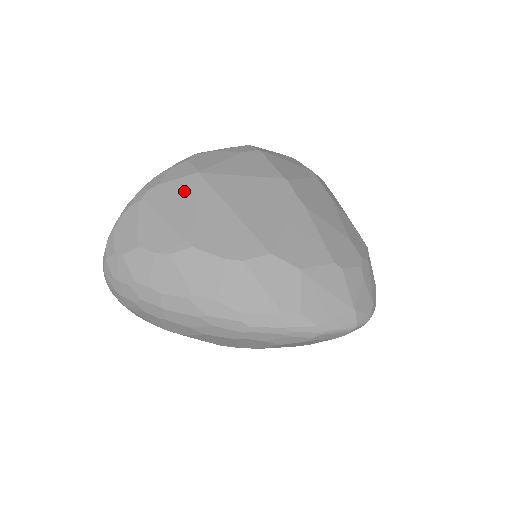
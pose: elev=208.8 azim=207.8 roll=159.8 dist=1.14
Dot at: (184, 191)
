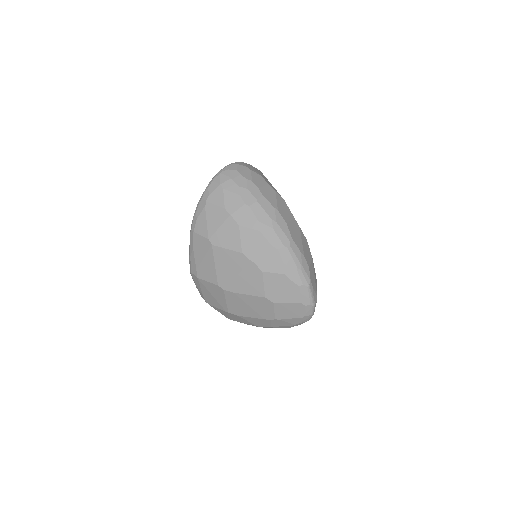
Dot at: occluded
